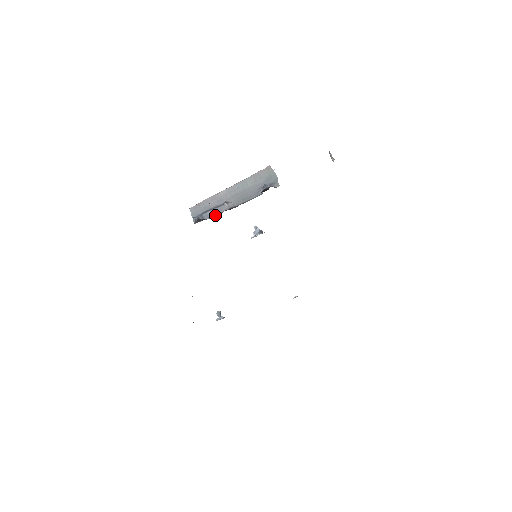
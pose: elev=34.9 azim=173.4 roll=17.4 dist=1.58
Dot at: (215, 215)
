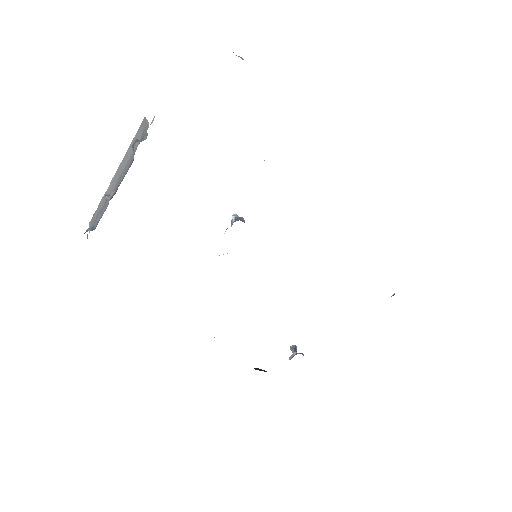
Dot at: (100, 218)
